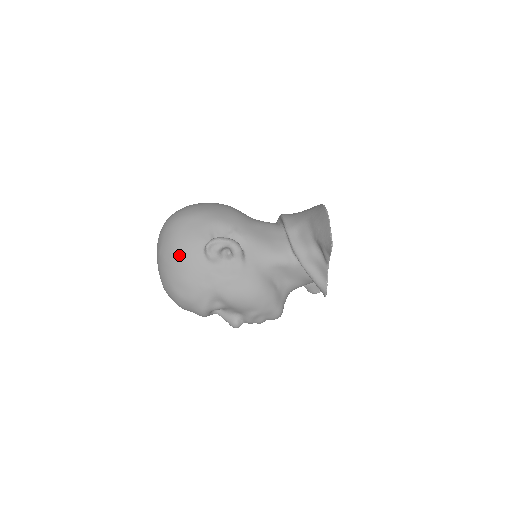
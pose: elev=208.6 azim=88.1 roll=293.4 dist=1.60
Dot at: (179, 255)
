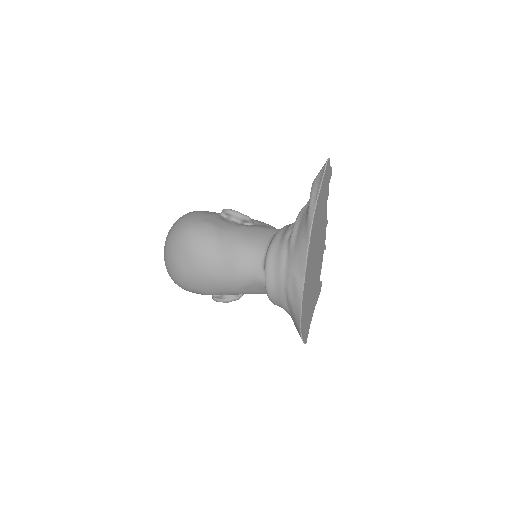
Dot at: occluded
